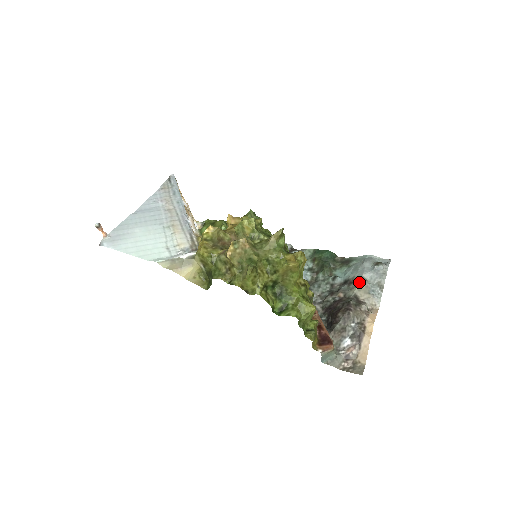
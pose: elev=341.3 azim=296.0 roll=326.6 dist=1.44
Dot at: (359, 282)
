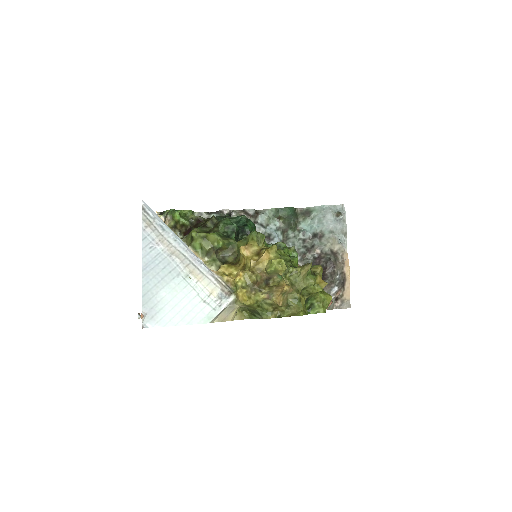
Dot at: (329, 236)
